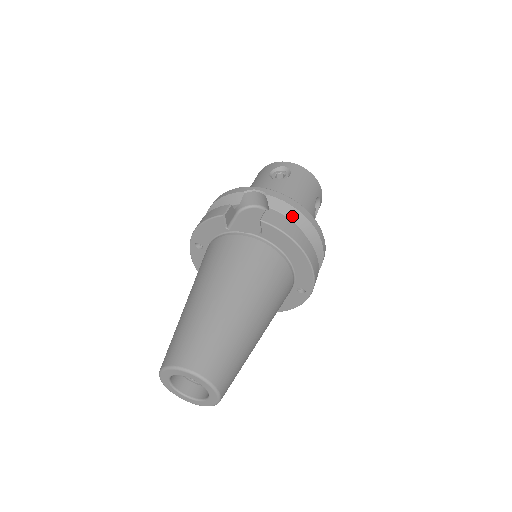
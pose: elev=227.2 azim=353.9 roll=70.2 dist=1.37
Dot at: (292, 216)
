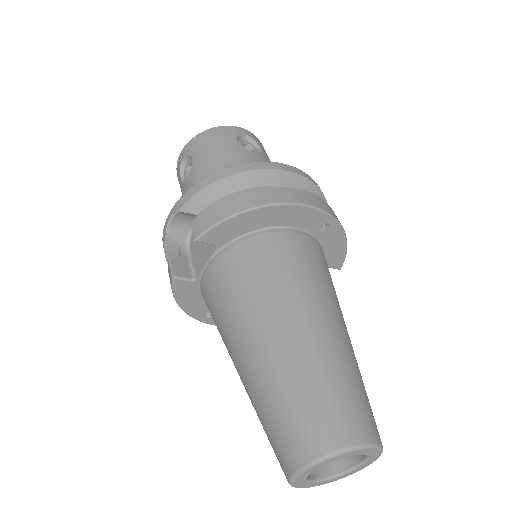
Dot at: (220, 192)
